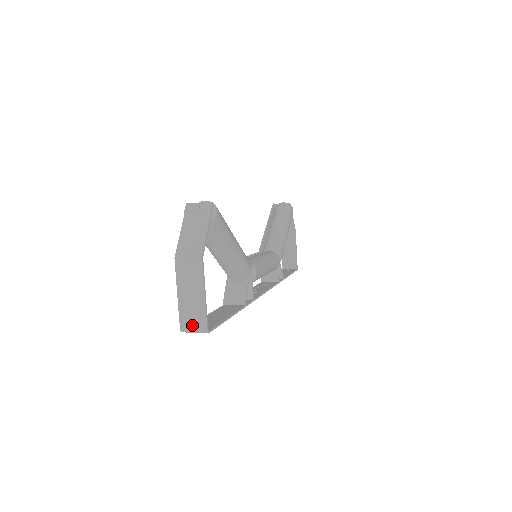
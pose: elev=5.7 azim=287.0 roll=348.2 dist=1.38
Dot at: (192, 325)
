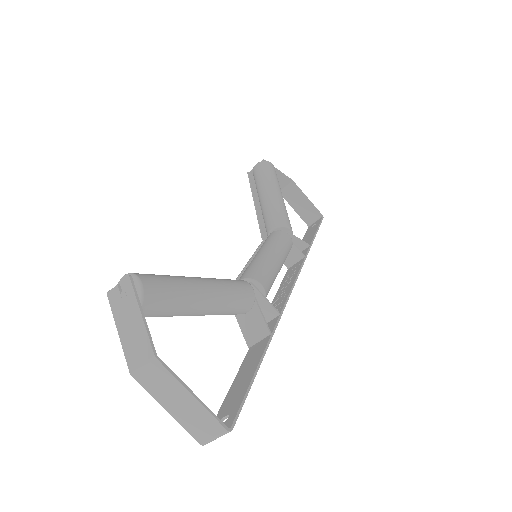
Dot at: (207, 434)
